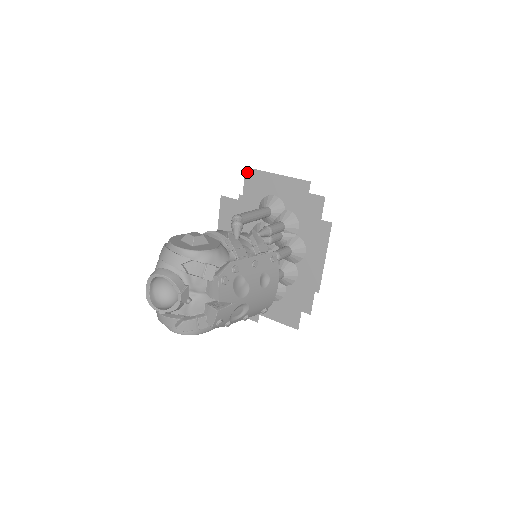
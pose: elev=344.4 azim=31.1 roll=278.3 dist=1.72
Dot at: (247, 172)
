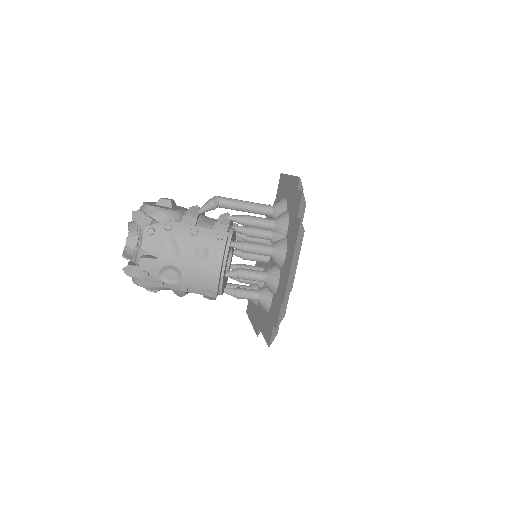
Dot at: (280, 178)
